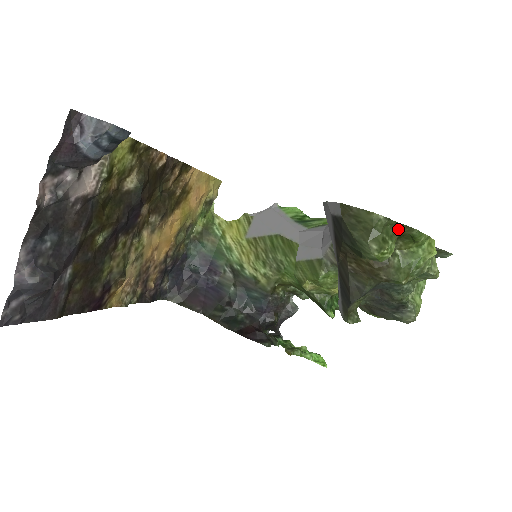
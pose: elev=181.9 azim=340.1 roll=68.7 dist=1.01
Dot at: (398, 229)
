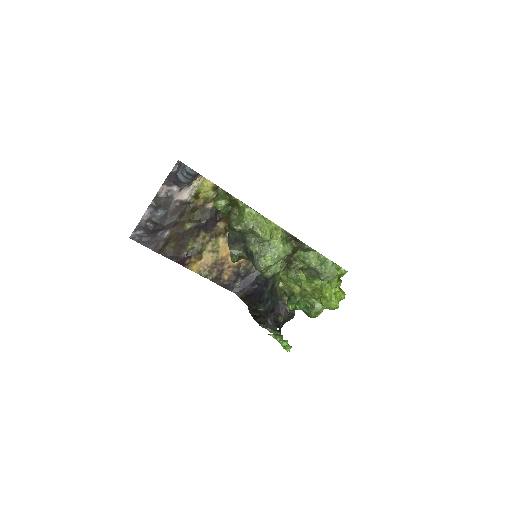
Dot at: (228, 196)
